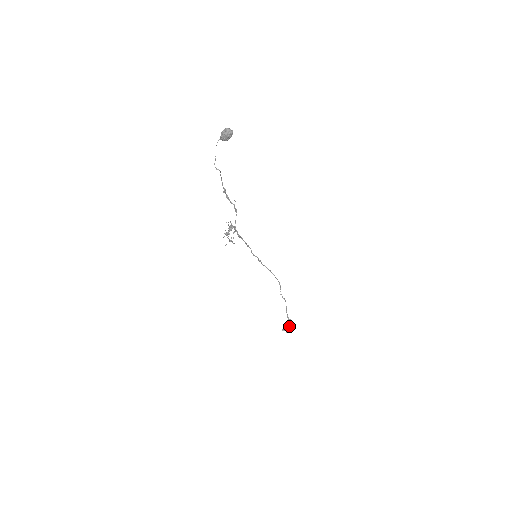
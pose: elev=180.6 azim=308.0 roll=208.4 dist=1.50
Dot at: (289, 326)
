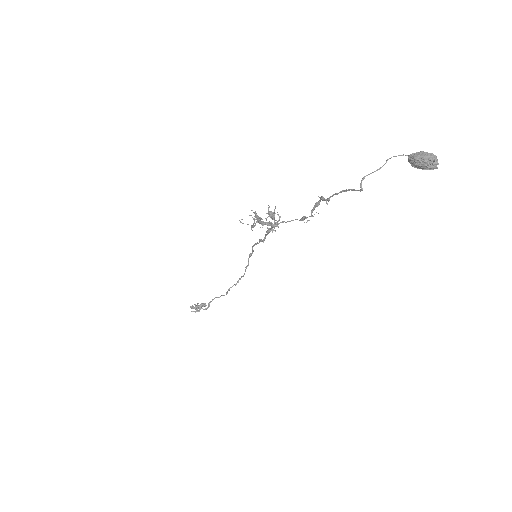
Dot at: (201, 308)
